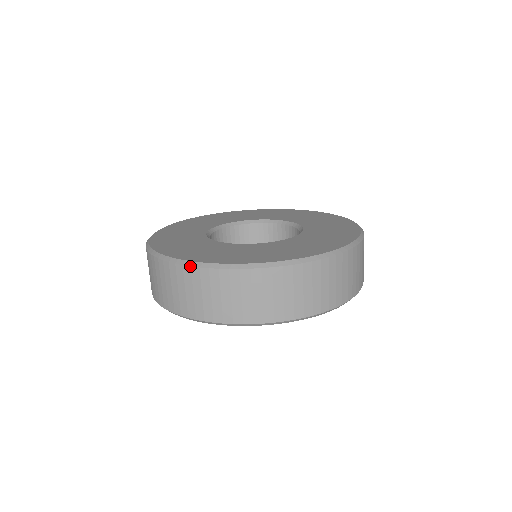
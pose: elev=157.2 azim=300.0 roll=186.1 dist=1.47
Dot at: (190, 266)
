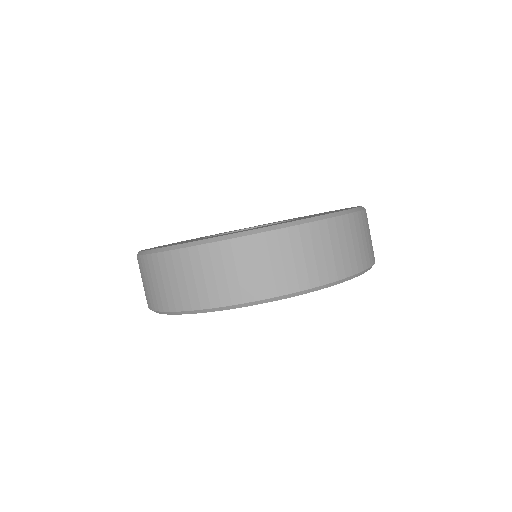
Dot at: (252, 234)
